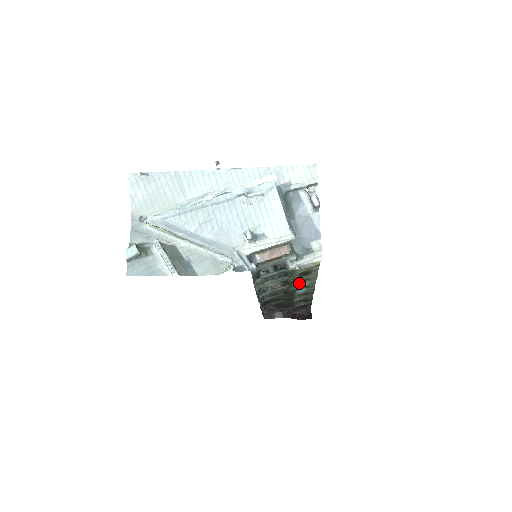
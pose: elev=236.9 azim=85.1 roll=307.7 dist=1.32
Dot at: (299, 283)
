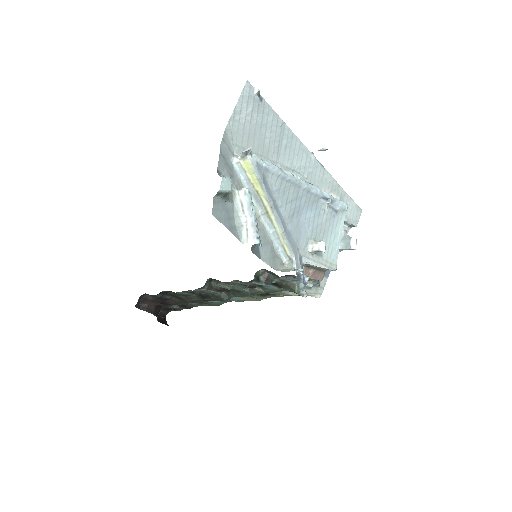
Dot at: occluded
